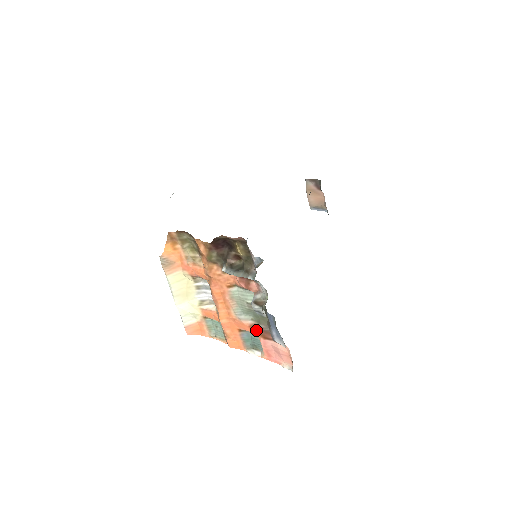
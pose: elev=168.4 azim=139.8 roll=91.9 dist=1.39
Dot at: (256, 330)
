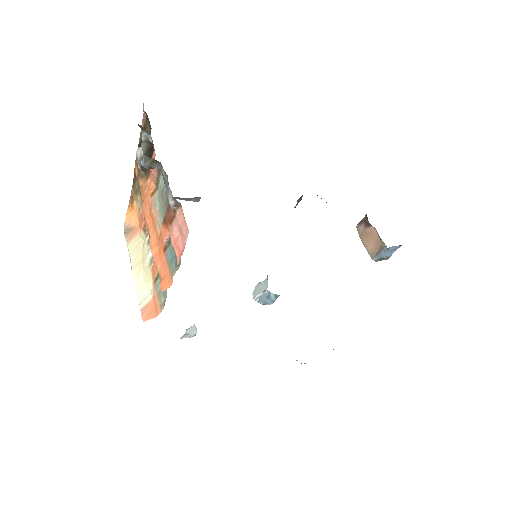
Dot at: (165, 220)
